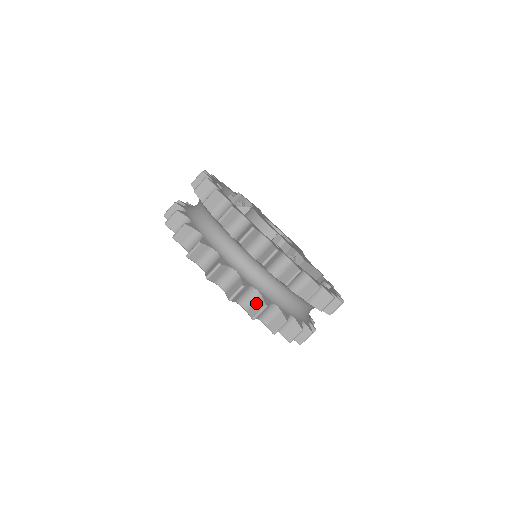
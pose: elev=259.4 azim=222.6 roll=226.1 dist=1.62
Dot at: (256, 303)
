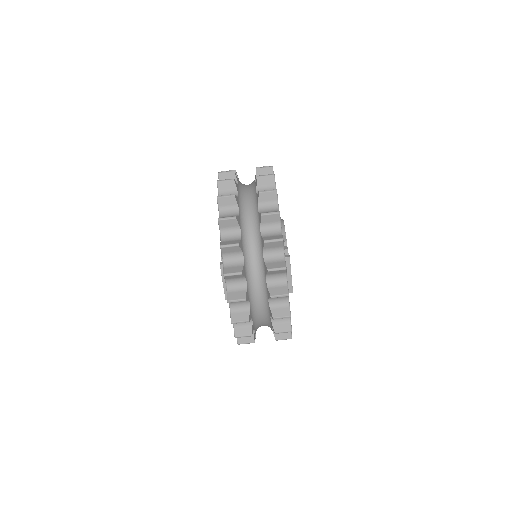
Dot at: (233, 241)
